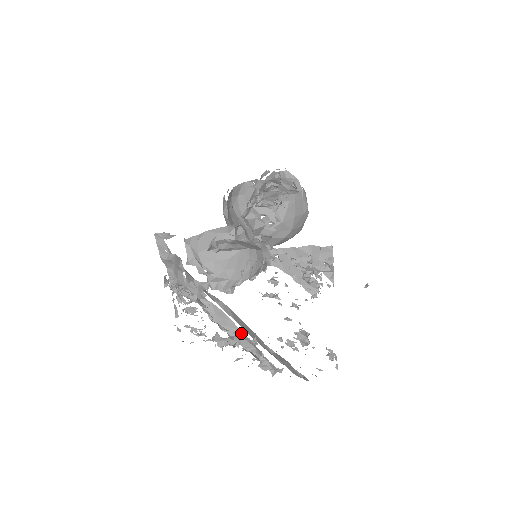
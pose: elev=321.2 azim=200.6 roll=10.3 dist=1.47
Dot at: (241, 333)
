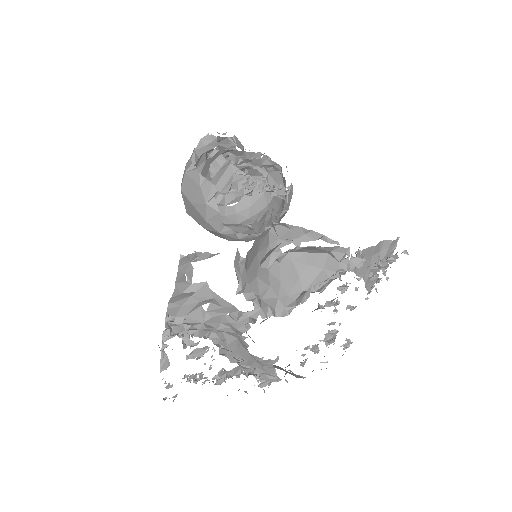
Dot at: (262, 357)
